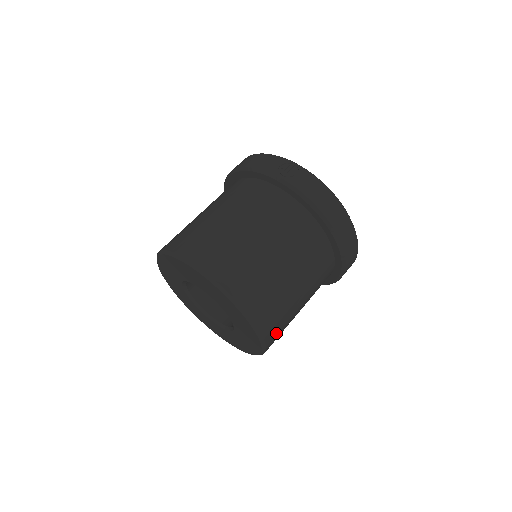
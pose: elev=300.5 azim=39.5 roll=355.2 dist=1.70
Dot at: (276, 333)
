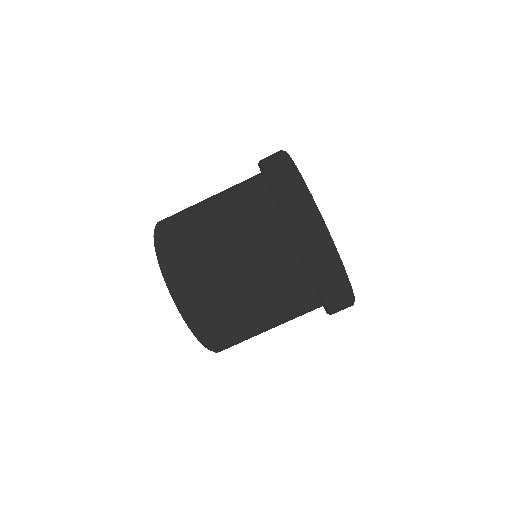
Dot at: occluded
